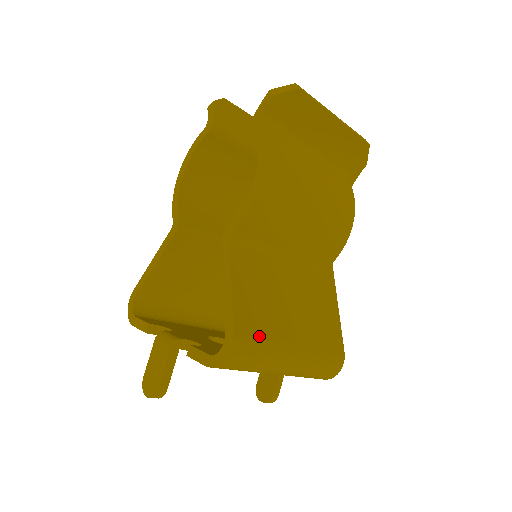
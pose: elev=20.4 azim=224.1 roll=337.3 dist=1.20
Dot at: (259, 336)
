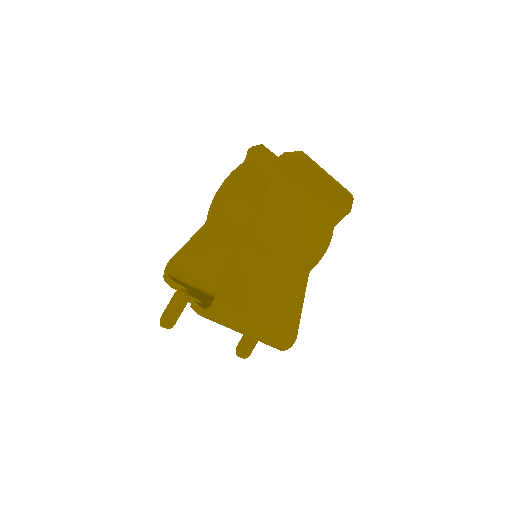
Dot at: (236, 306)
